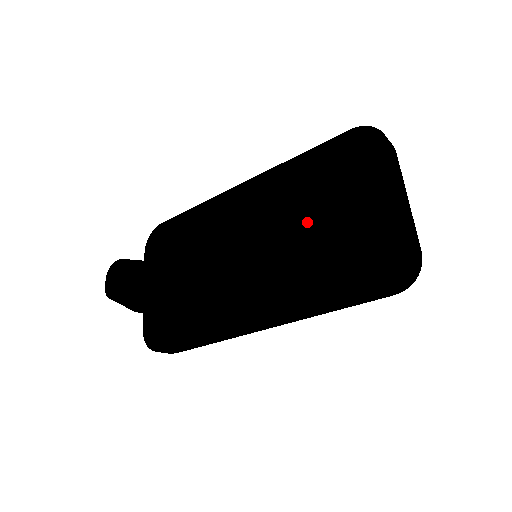
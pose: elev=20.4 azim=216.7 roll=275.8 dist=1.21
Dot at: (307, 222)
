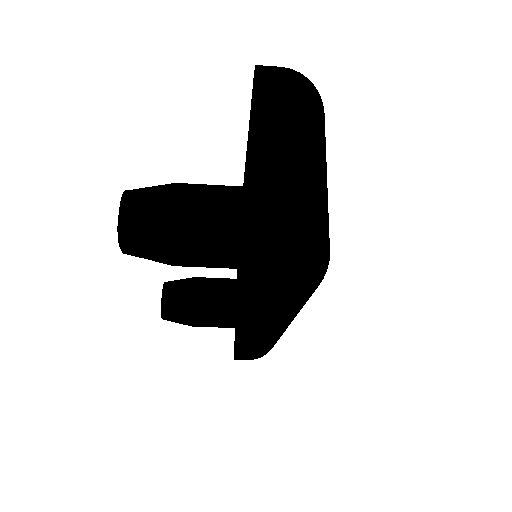
Dot at: (121, 246)
